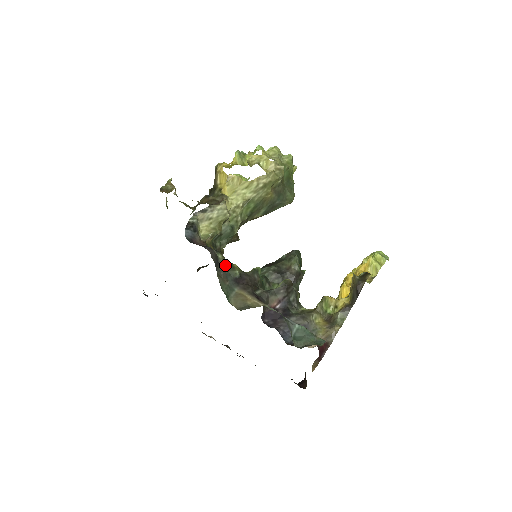
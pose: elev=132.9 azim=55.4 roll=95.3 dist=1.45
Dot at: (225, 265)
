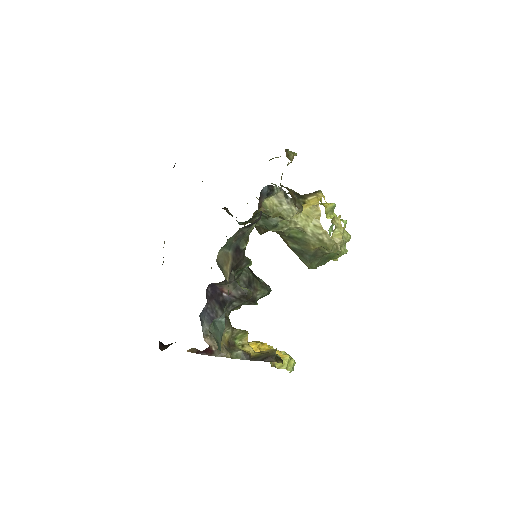
Dot at: (248, 233)
